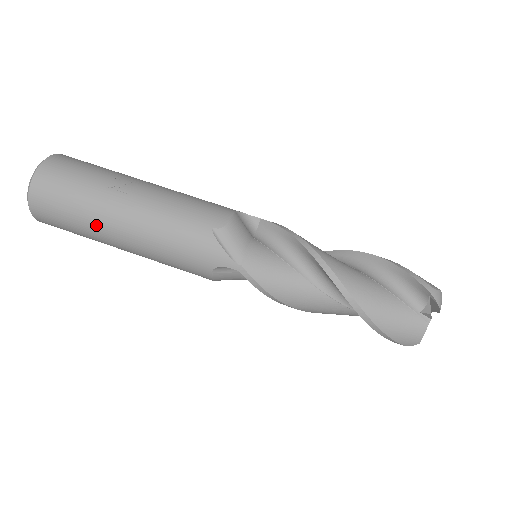
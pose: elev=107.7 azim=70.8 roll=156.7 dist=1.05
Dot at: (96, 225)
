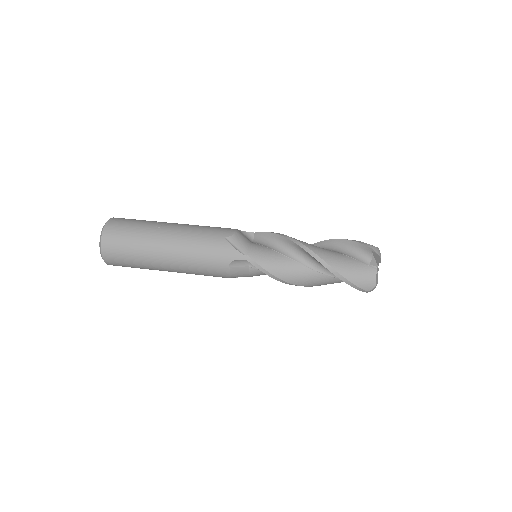
Dot at: (148, 251)
